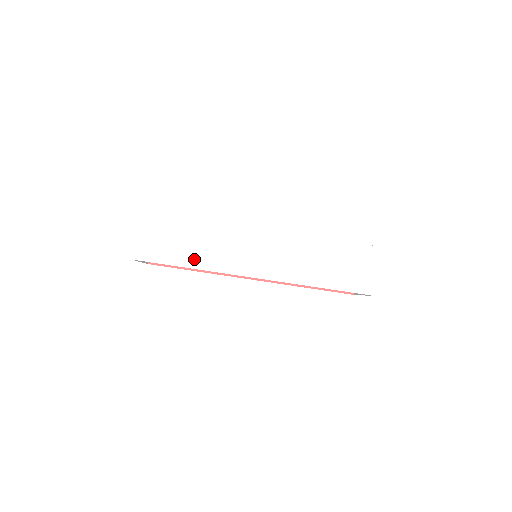
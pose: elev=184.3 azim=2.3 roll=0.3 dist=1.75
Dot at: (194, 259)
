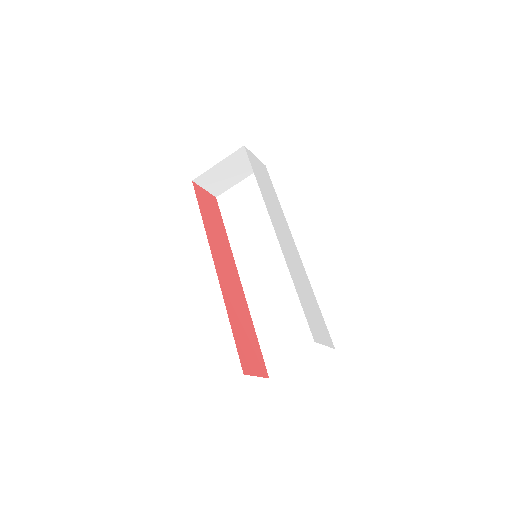
Dot at: (263, 189)
